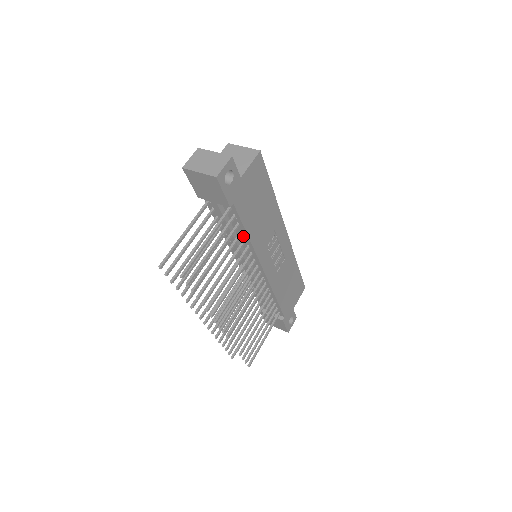
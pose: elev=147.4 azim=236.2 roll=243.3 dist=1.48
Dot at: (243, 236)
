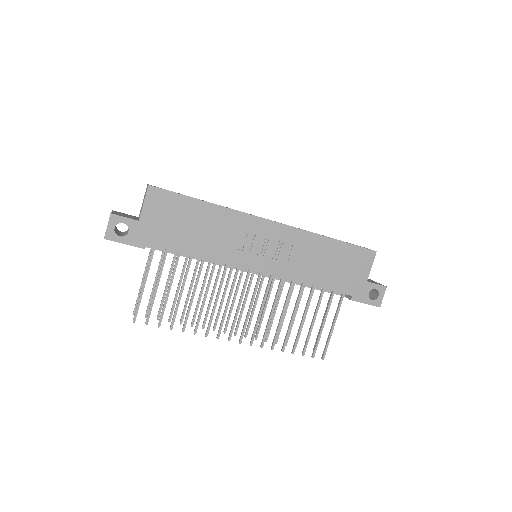
Dot at: occluded
